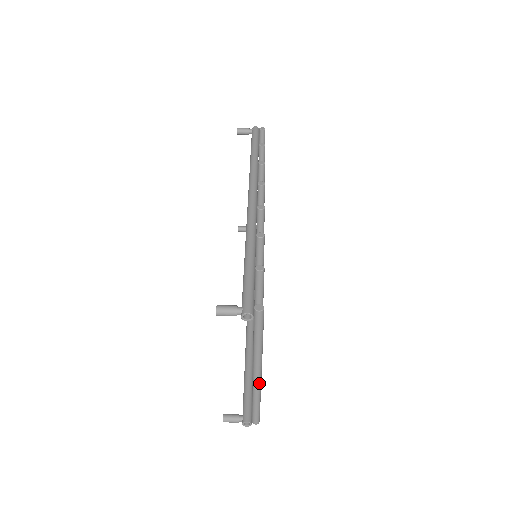
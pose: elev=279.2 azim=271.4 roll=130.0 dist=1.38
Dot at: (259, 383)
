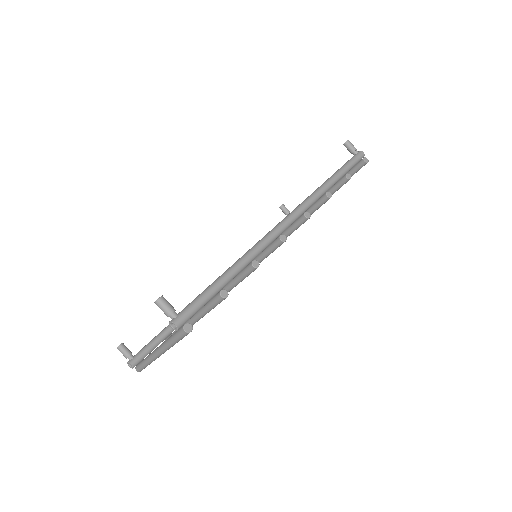
Dot at: (155, 358)
